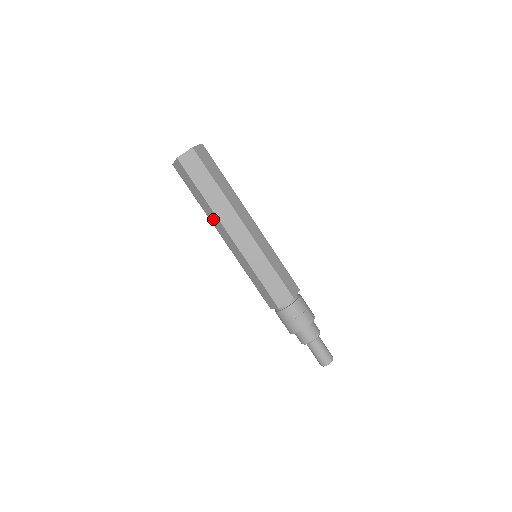
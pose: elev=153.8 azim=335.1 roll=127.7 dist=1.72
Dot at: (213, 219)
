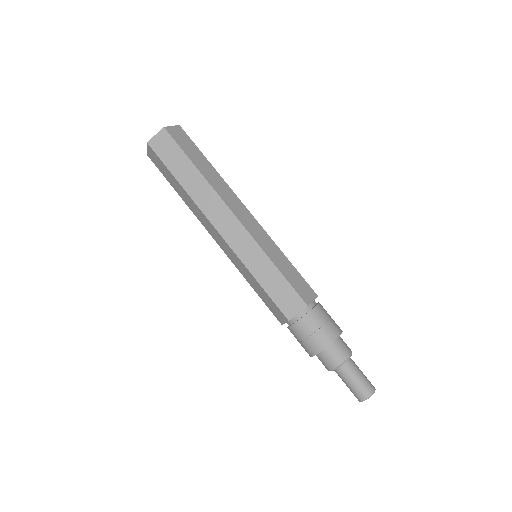
Dot at: (206, 201)
